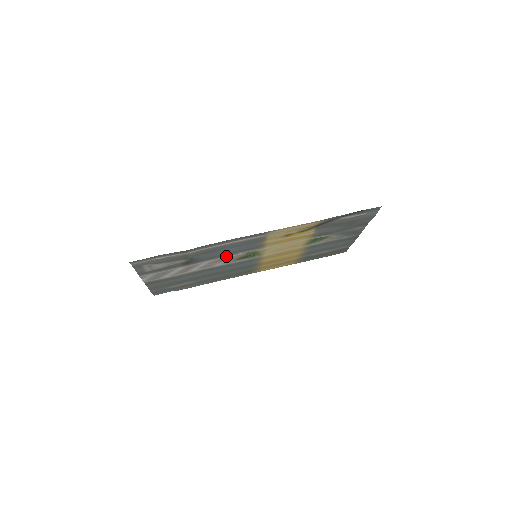
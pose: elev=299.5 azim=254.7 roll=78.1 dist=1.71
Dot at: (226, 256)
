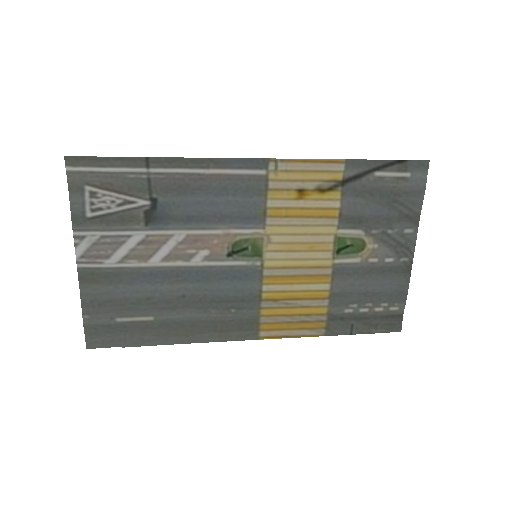
Dot at: (210, 228)
